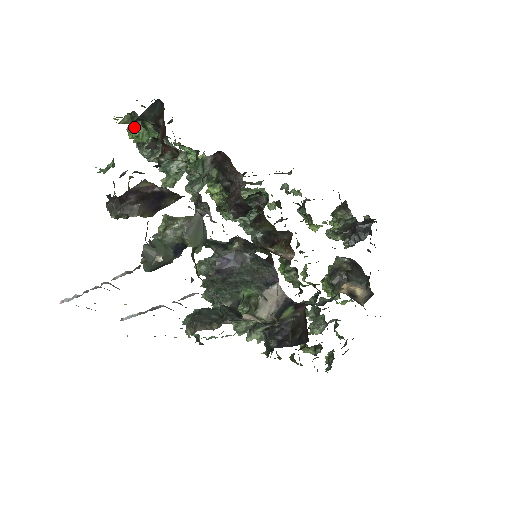
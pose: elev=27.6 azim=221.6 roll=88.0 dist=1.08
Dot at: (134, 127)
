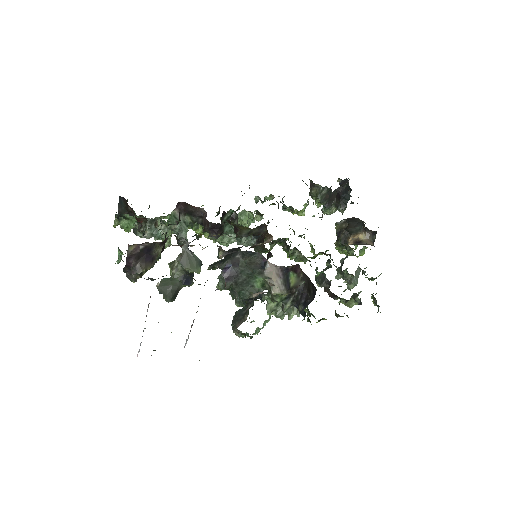
Dot at: (121, 223)
